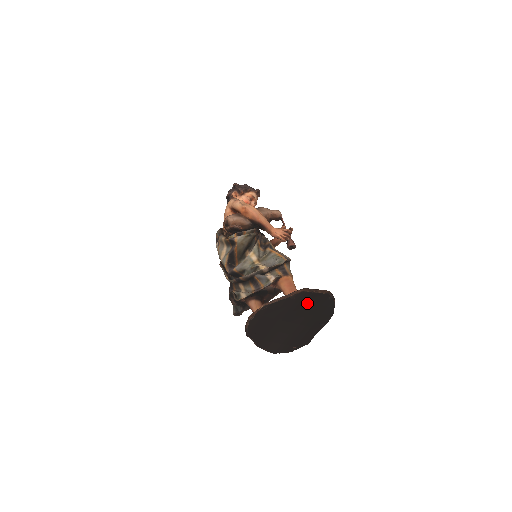
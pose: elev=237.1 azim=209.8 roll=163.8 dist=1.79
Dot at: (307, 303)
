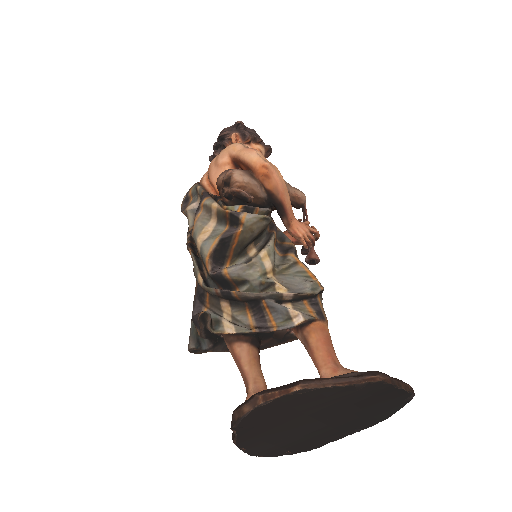
Dot at: (370, 399)
